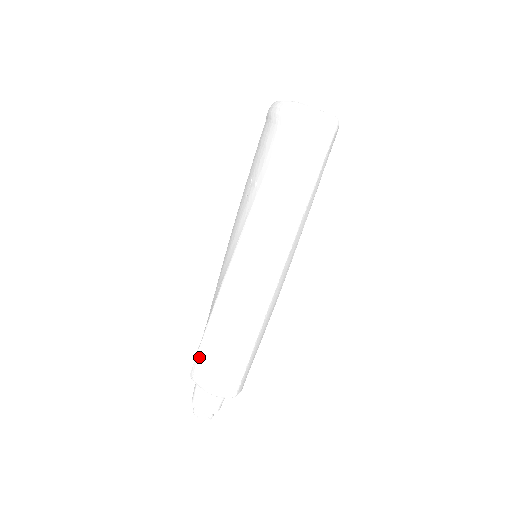
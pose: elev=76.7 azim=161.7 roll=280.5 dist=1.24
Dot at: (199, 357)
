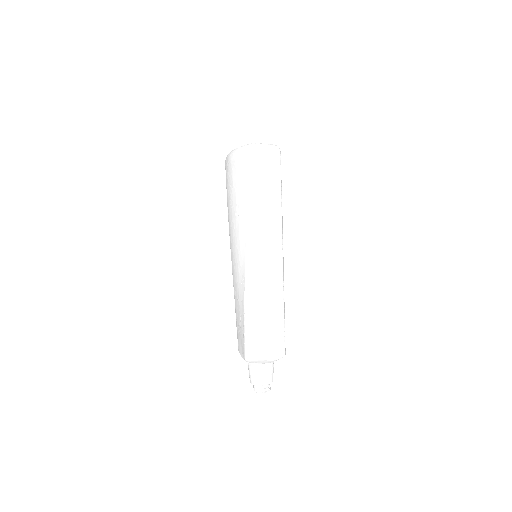
Dot at: (248, 340)
